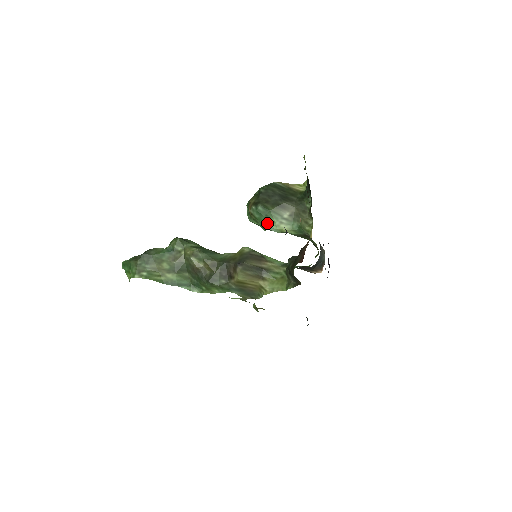
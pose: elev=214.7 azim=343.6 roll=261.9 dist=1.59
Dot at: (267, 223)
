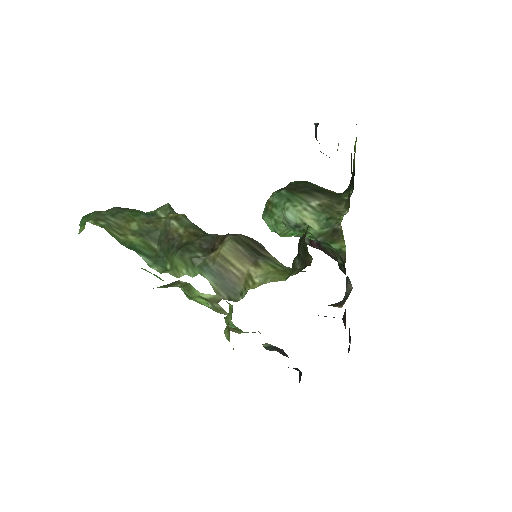
Dot at: (286, 207)
